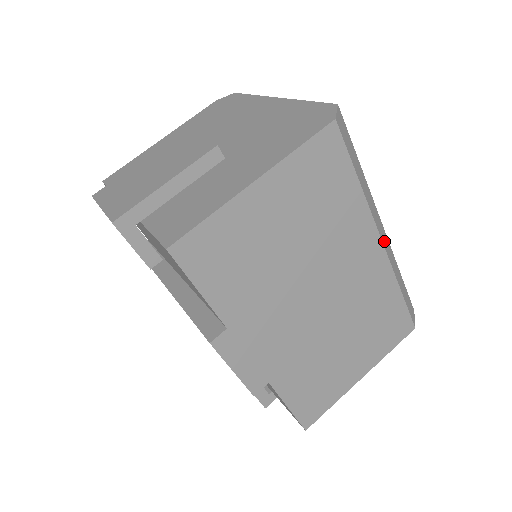
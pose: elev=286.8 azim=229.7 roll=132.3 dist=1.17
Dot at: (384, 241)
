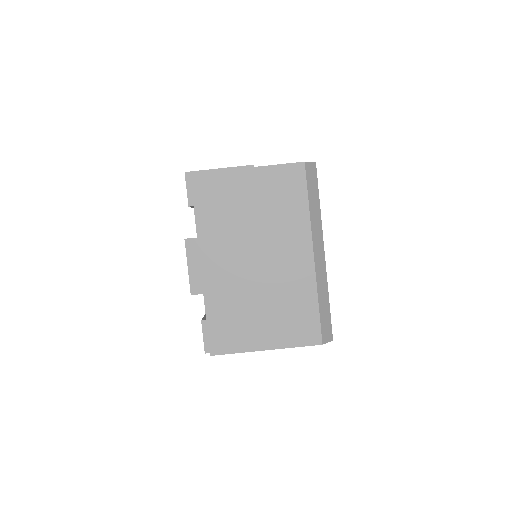
Dot at: (318, 258)
